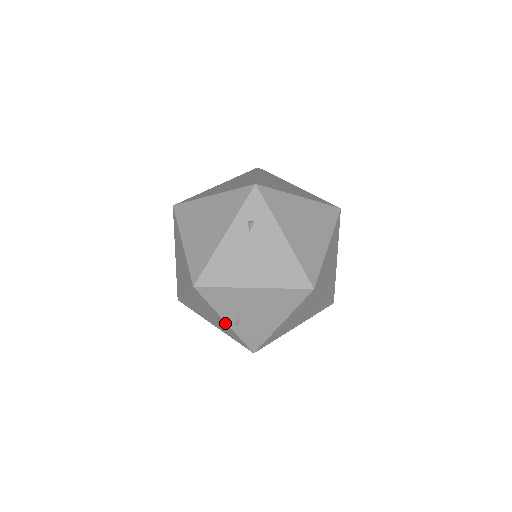
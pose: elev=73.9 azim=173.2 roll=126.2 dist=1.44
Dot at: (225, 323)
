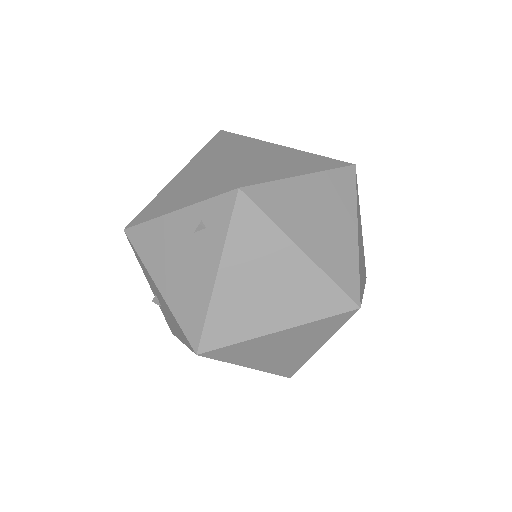
Dot at: occluded
